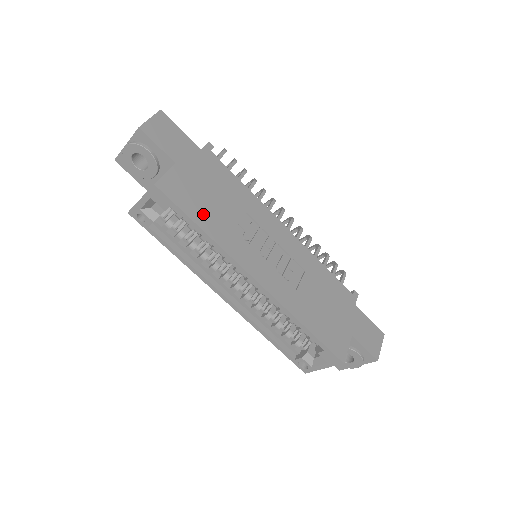
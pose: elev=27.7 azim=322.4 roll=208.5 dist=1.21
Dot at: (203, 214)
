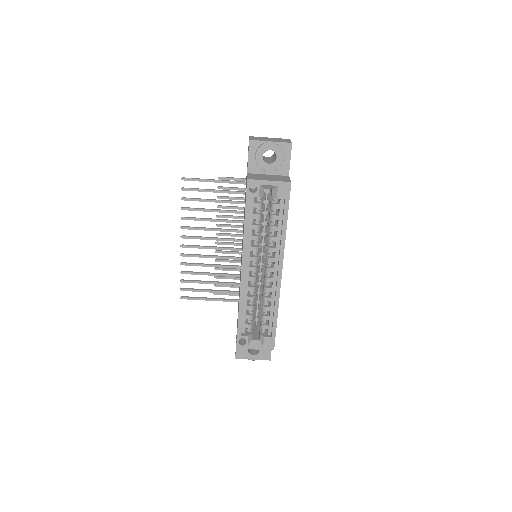
Dot at: occluded
